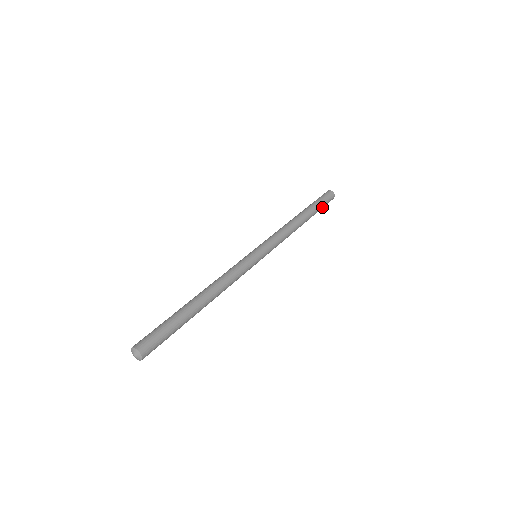
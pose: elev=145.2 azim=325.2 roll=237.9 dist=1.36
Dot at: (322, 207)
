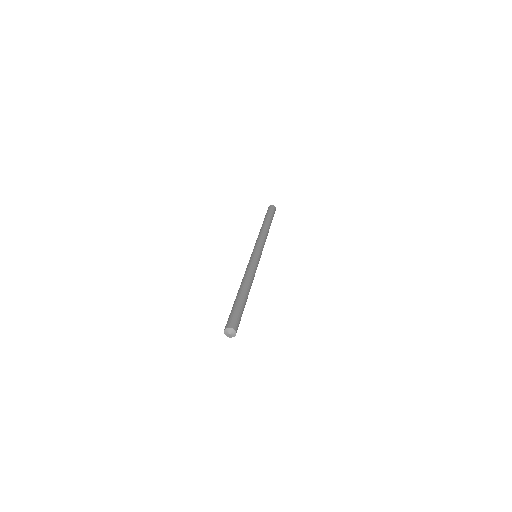
Dot at: occluded
